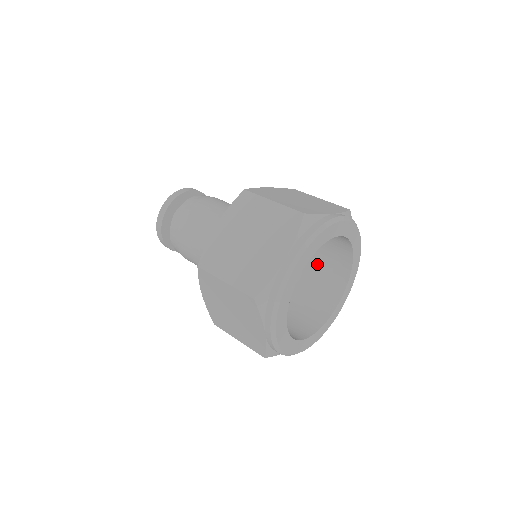
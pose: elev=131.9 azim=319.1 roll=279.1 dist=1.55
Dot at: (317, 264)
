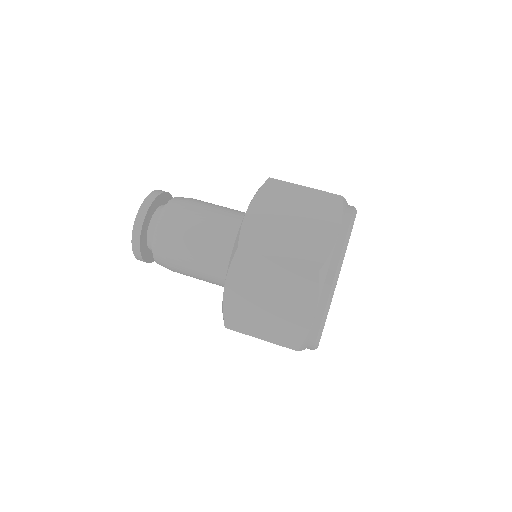
Dot at: occluded
